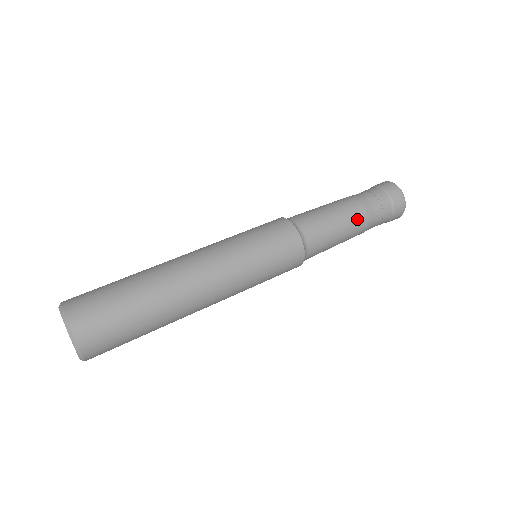
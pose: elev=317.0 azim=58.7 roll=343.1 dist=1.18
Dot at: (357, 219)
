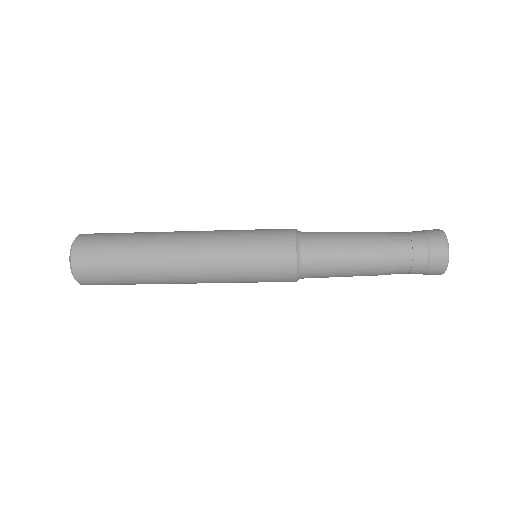
Dot at: (373, 241)
